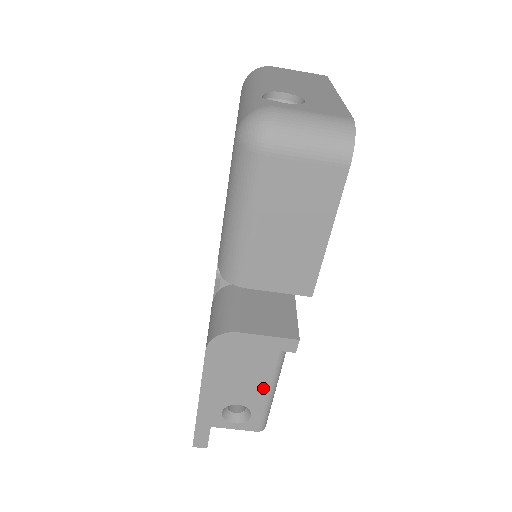
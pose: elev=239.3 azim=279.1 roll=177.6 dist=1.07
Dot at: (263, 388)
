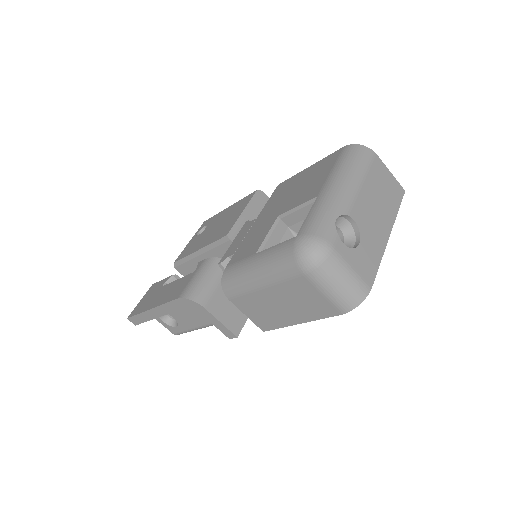
Dot at: (196, 324)
